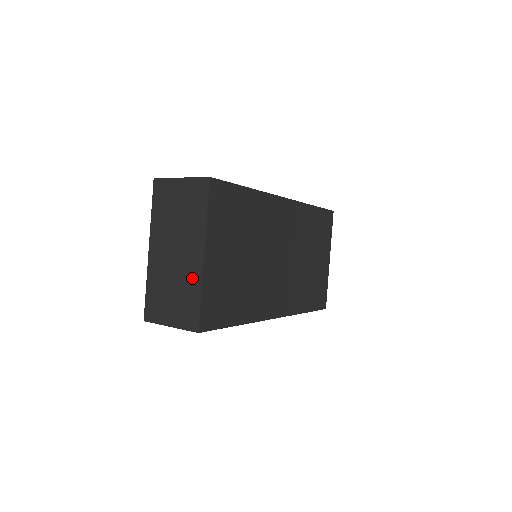
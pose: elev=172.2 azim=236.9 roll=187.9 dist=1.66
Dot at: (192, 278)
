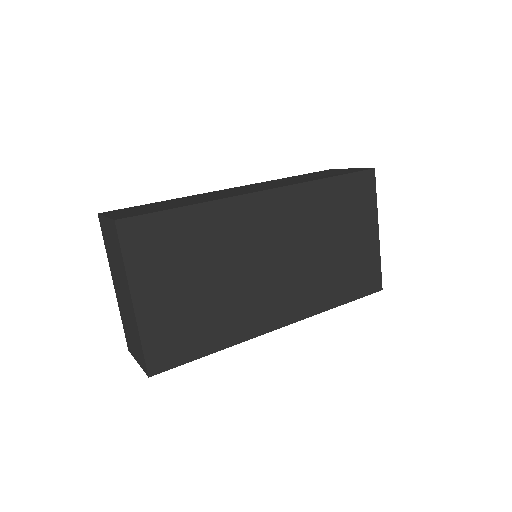
Dot at: (134, 323)
